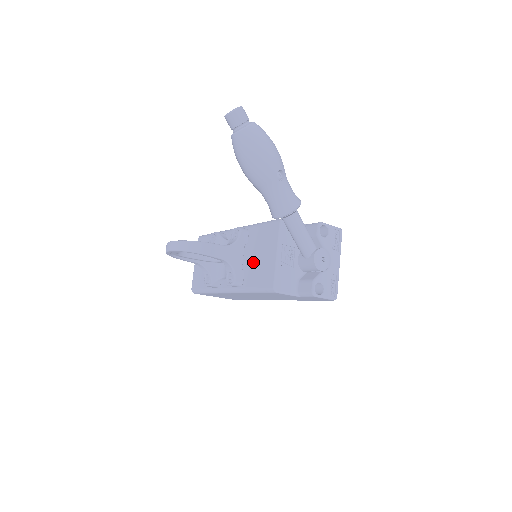
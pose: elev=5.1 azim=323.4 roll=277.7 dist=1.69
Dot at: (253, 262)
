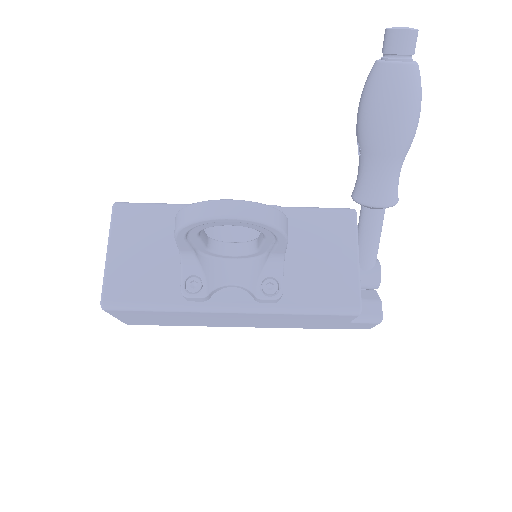
Dot at: (303, 265)
